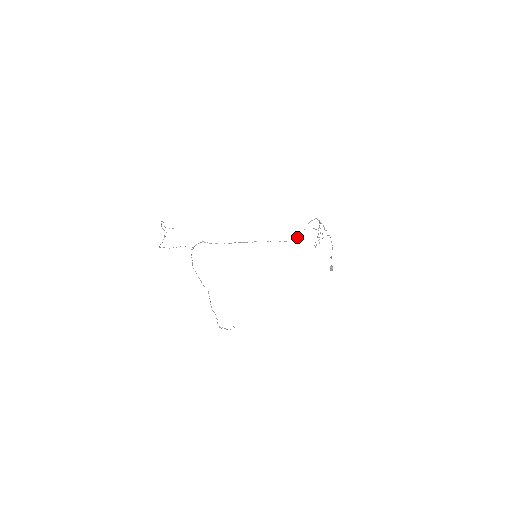
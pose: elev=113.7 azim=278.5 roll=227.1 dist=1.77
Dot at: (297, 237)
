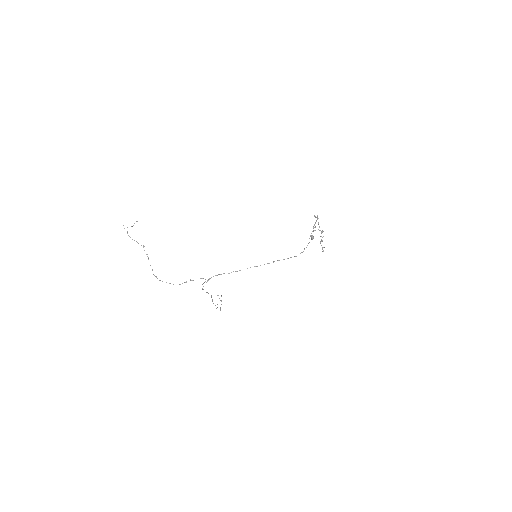
Dot at: occluded
